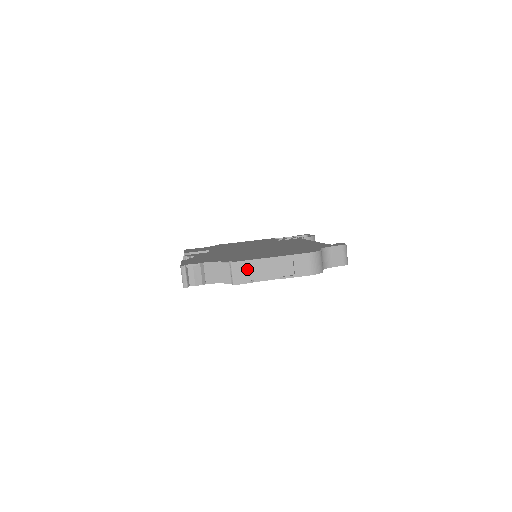
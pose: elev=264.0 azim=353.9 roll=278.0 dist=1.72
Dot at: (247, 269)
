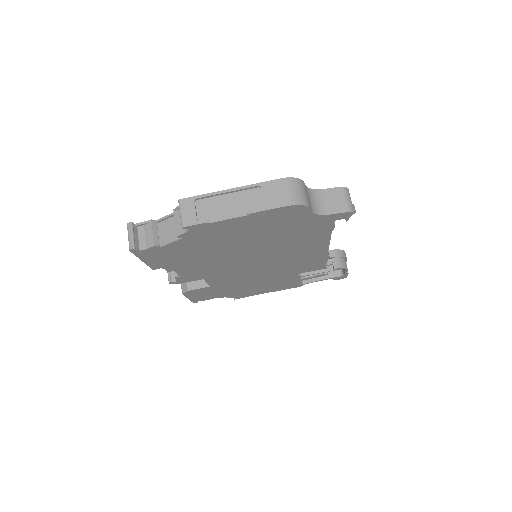
Dot at: (201, 207)
